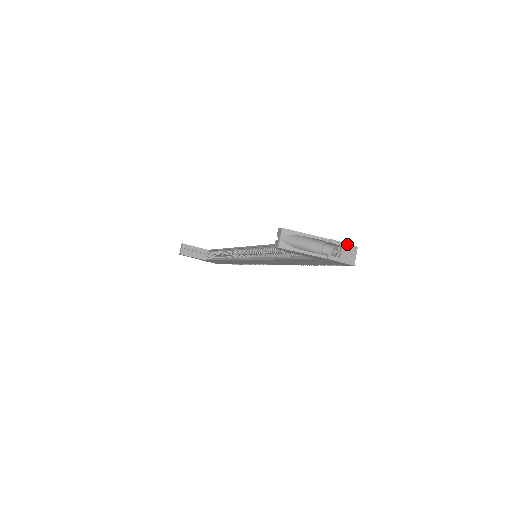
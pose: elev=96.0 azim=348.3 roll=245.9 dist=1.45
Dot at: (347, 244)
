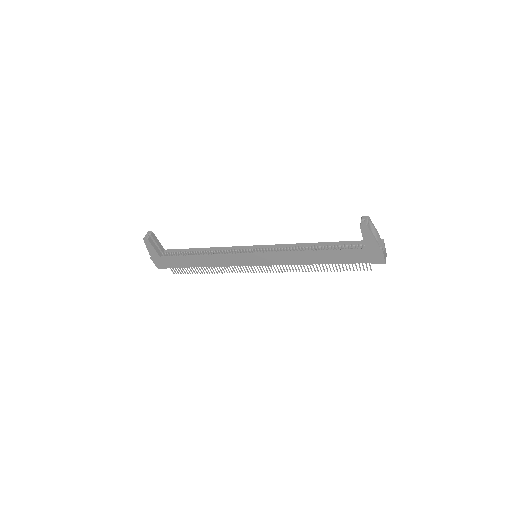
Dot at: (385, 248)
